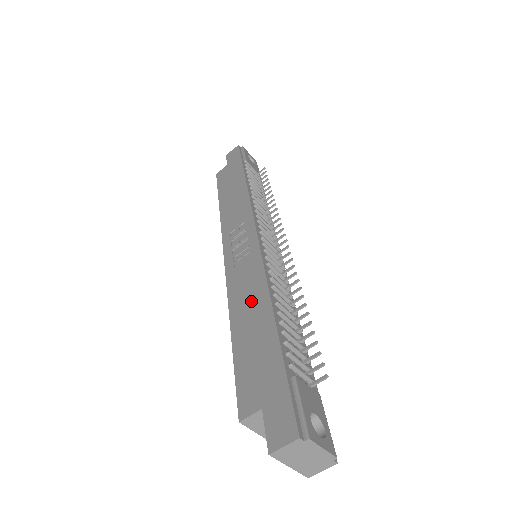
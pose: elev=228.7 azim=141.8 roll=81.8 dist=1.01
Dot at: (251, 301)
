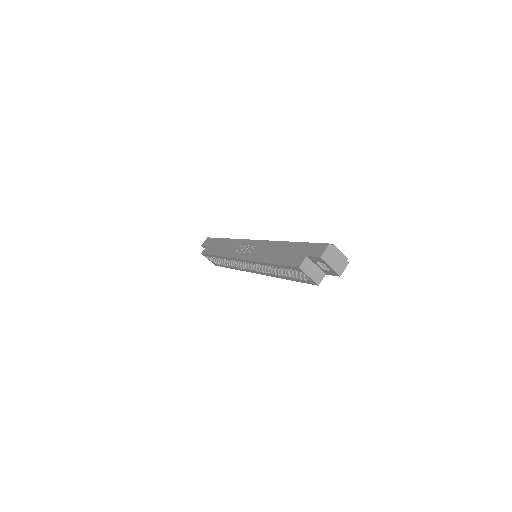
Dot at: (272, 250)
